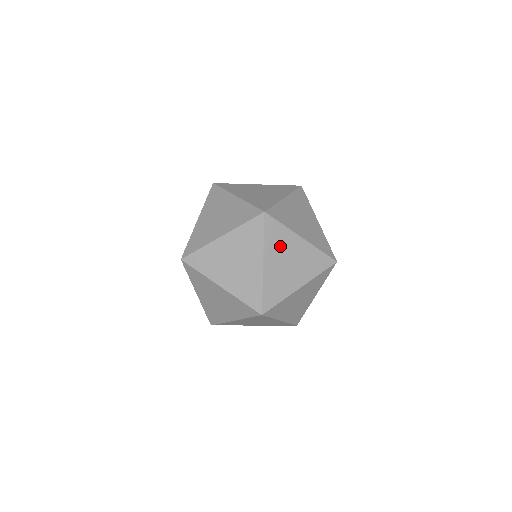
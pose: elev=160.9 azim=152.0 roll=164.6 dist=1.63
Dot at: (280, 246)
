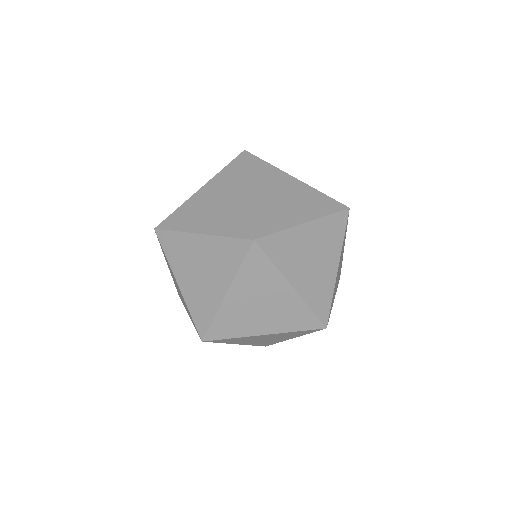
Dot at: (258, 284)
